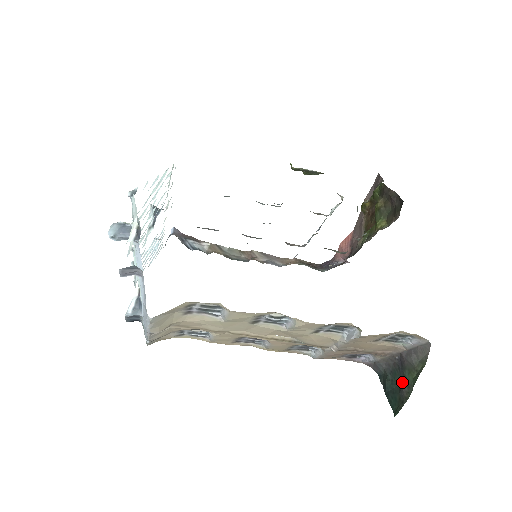
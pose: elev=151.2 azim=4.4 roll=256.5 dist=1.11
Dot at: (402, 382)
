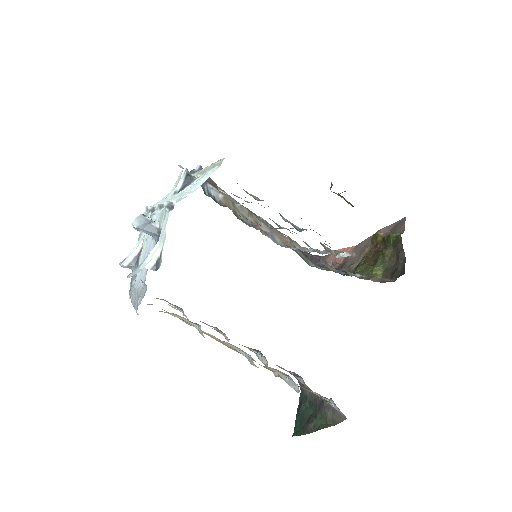
Dot at: (312, 418)
